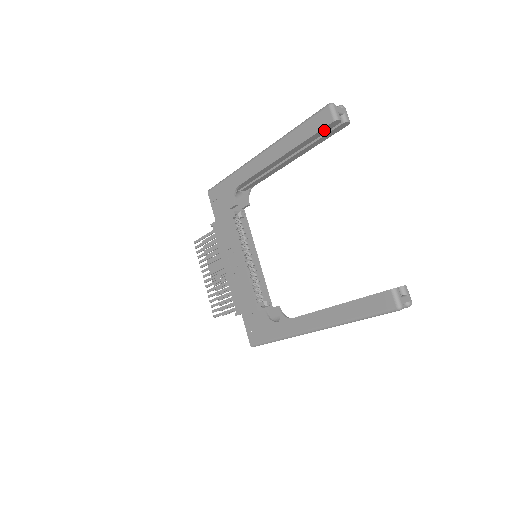
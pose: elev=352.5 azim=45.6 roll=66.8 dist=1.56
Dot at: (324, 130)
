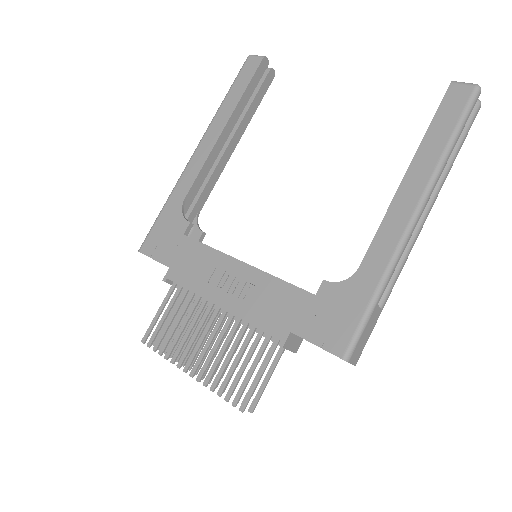
Dot at: (257, 76)
